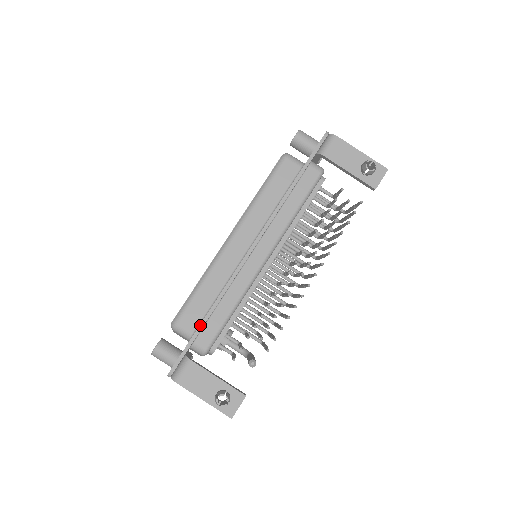
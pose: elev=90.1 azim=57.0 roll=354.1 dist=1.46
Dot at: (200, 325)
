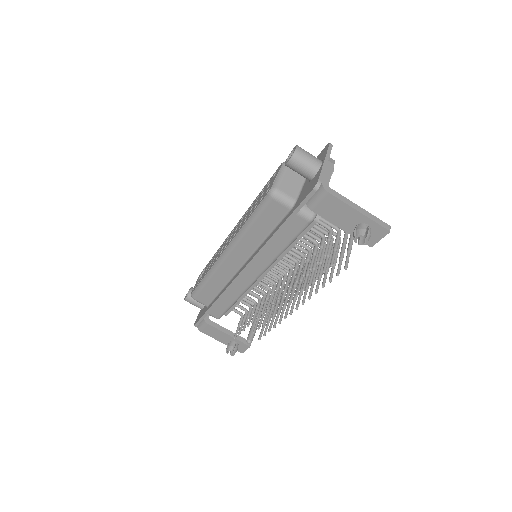
Dot at: (209, 308)
